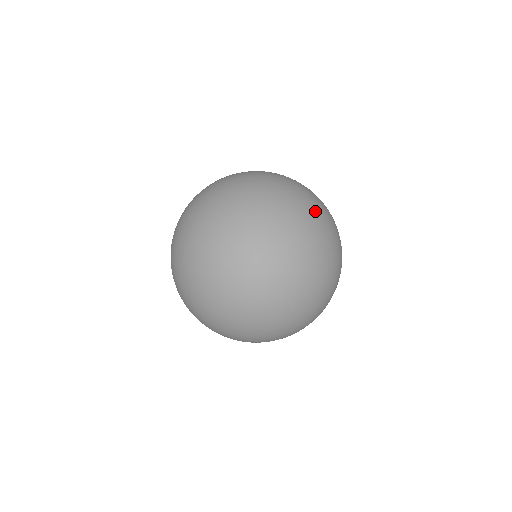
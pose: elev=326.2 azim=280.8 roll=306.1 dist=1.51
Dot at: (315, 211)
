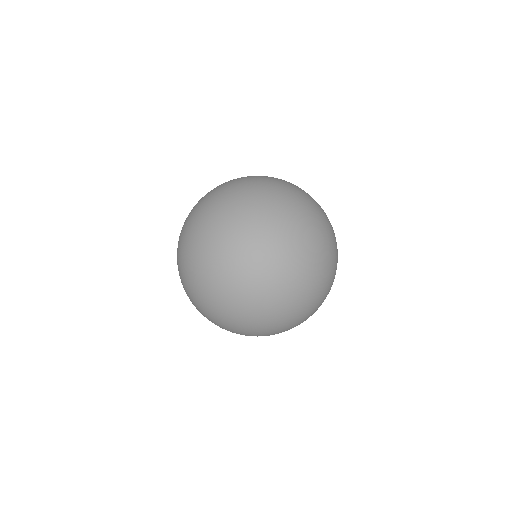
Dot at: (288, 243)
